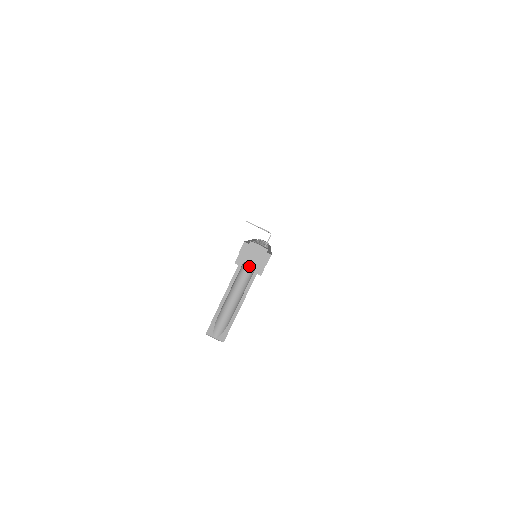
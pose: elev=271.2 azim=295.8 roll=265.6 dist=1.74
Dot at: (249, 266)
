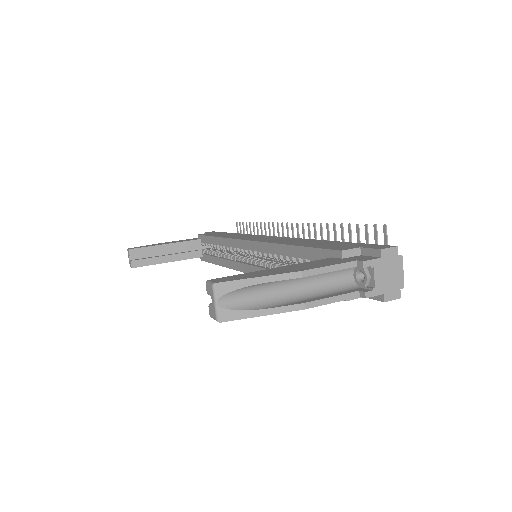
Dot at: (351, 275)
